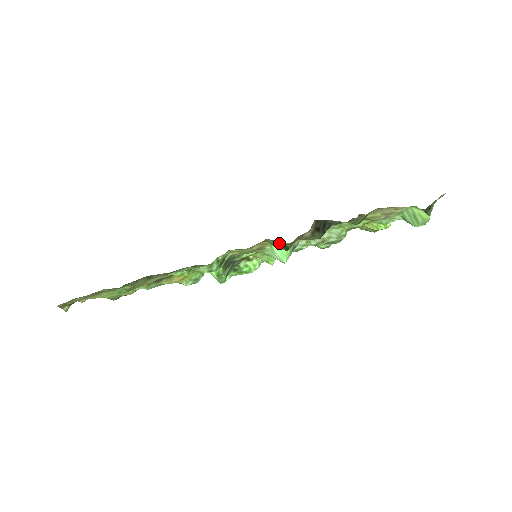
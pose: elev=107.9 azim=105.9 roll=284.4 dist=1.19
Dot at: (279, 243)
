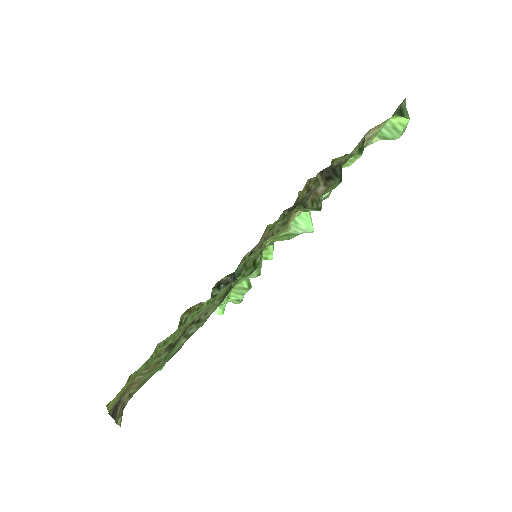
Dot at: (306, 209)
